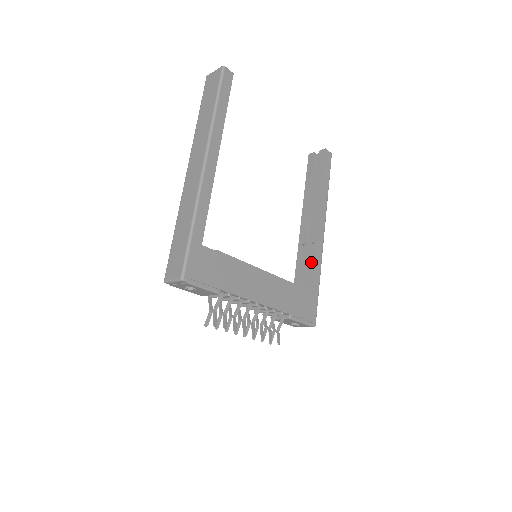
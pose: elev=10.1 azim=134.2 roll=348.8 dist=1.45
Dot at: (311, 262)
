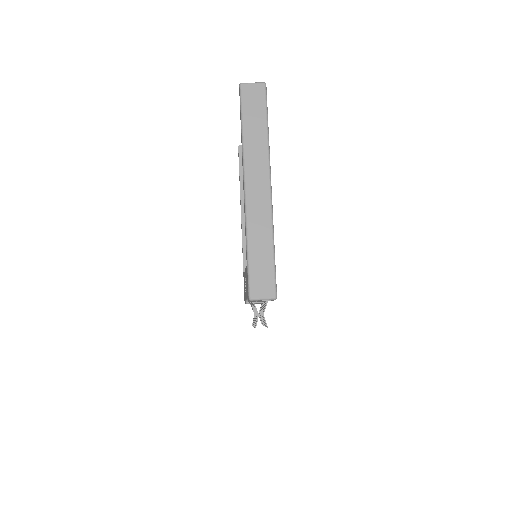
Dot at: occluded
